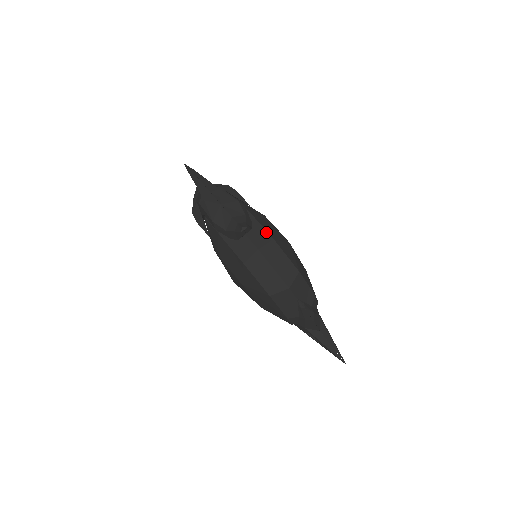
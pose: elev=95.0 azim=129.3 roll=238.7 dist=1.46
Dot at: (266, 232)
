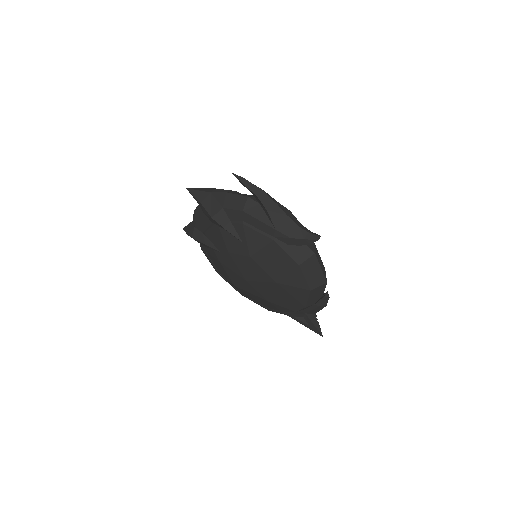
Dot at: occluded
